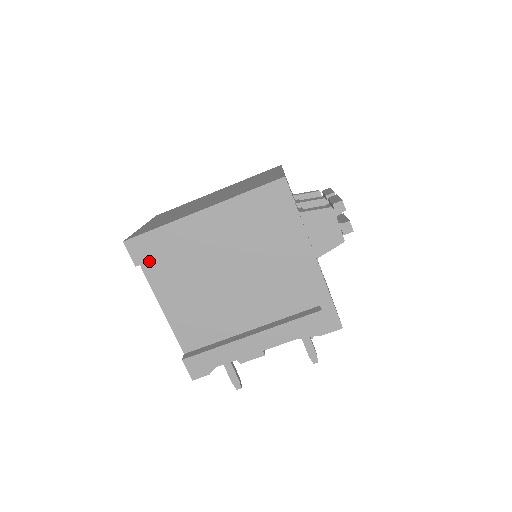
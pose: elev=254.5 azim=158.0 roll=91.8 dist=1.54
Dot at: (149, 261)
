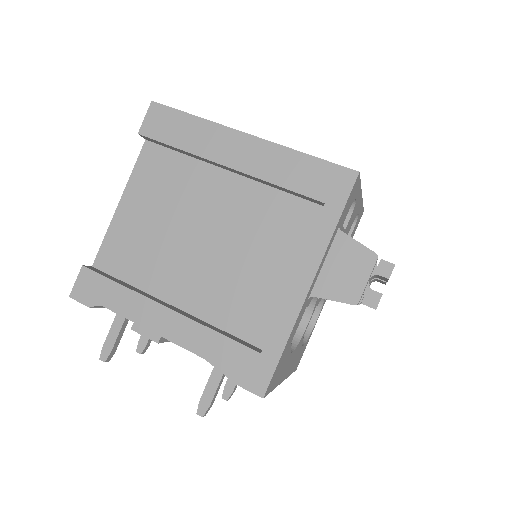
Dot at: (156, 145)
